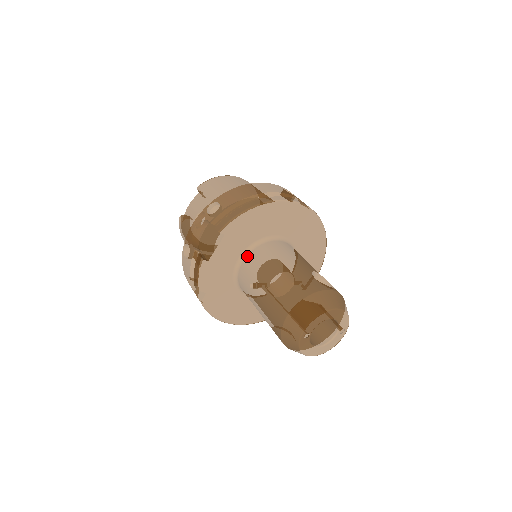
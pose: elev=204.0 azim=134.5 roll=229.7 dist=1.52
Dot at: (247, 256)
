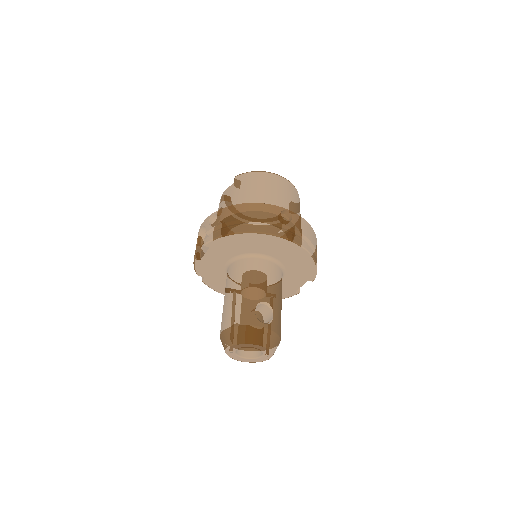
Dot at: (232, 264)
